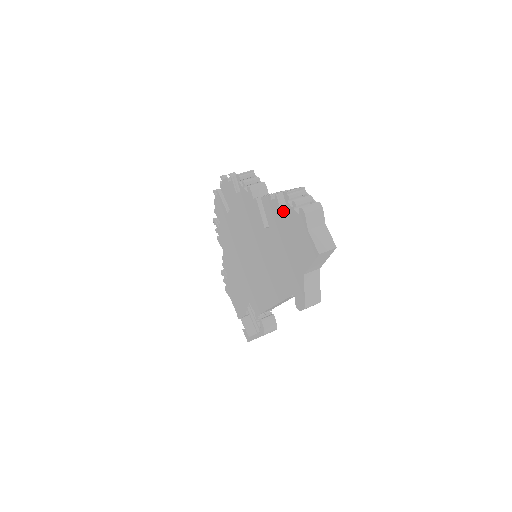
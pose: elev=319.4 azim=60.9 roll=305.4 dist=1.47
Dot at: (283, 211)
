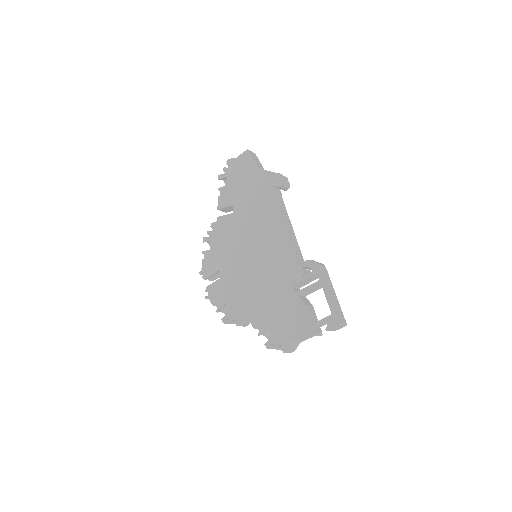
Dot at: (228, 187)
